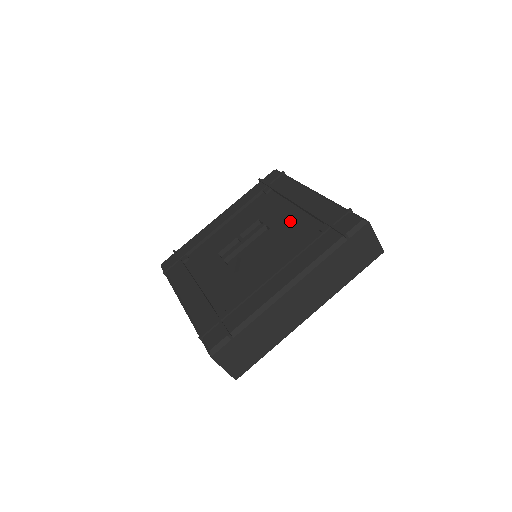
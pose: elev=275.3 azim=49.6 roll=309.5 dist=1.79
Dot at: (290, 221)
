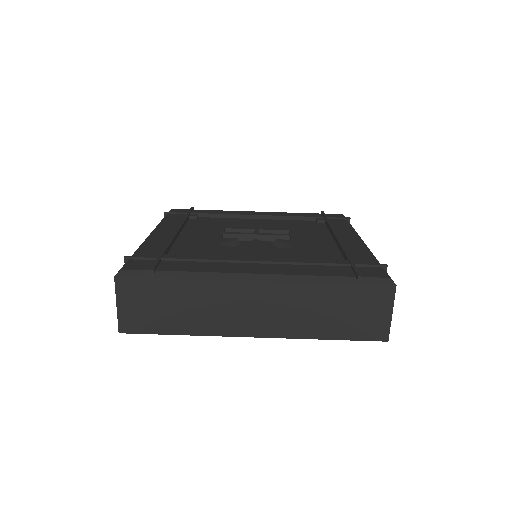
Dot at: (316, 245)
